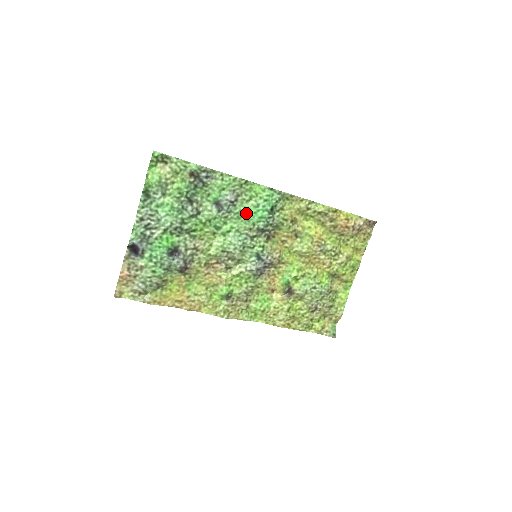
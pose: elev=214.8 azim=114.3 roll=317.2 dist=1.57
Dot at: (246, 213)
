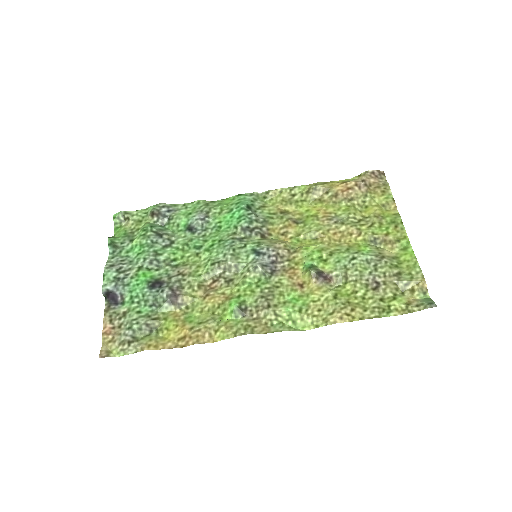
Dot at: (223, 222)
